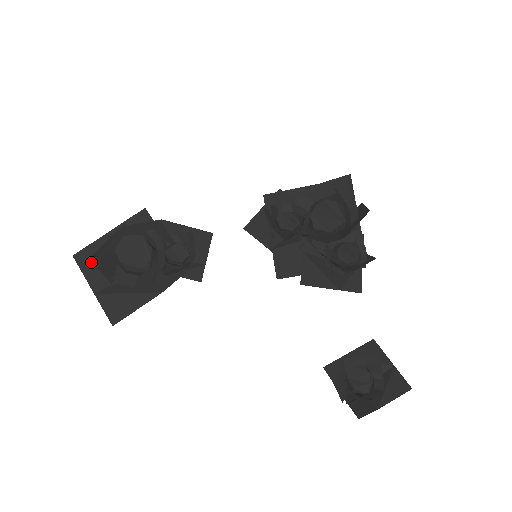
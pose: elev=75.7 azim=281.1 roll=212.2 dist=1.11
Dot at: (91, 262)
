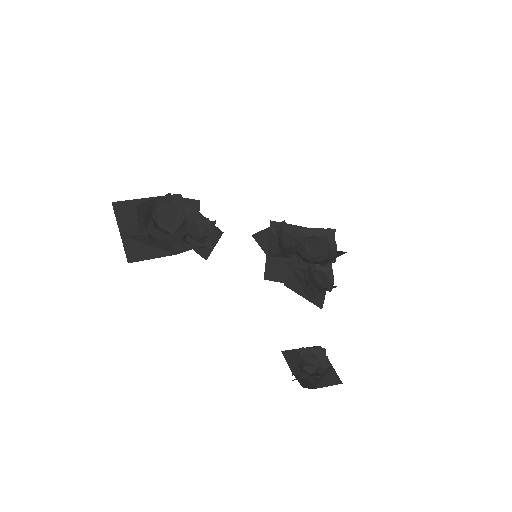
Dot at: (125, 212)
